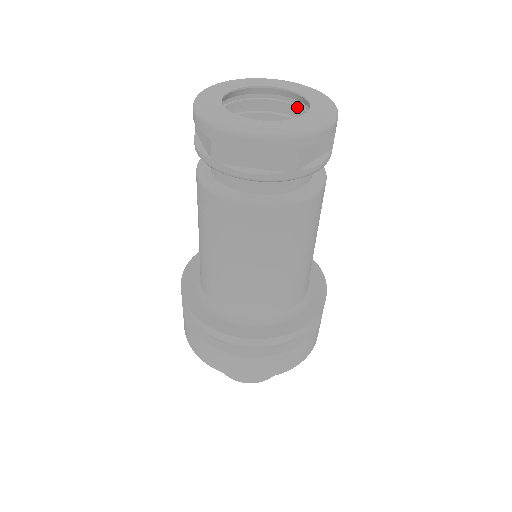
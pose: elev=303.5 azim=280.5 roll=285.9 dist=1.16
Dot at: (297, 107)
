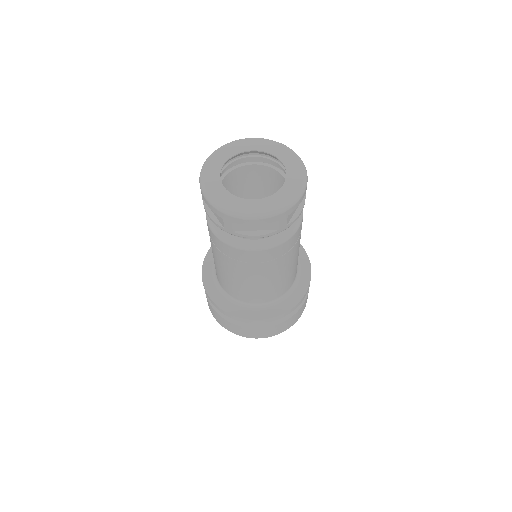
Dot at: (273, 161)
